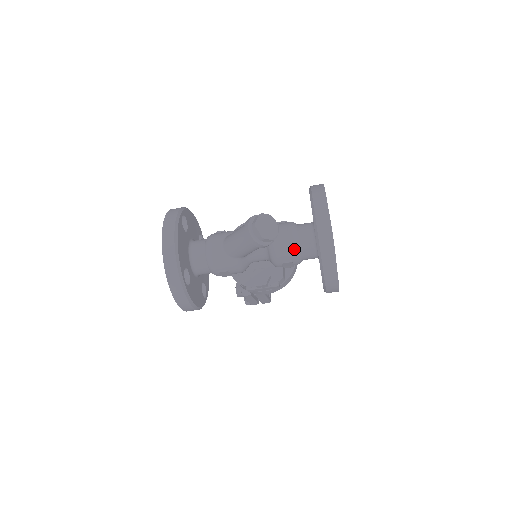
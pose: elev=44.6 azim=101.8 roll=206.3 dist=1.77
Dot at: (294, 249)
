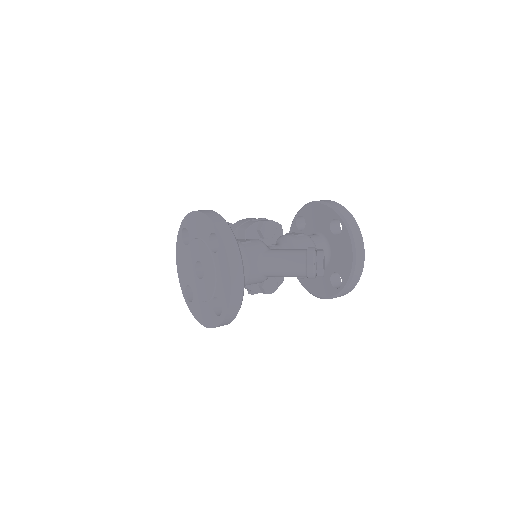
Dot at: occluded
